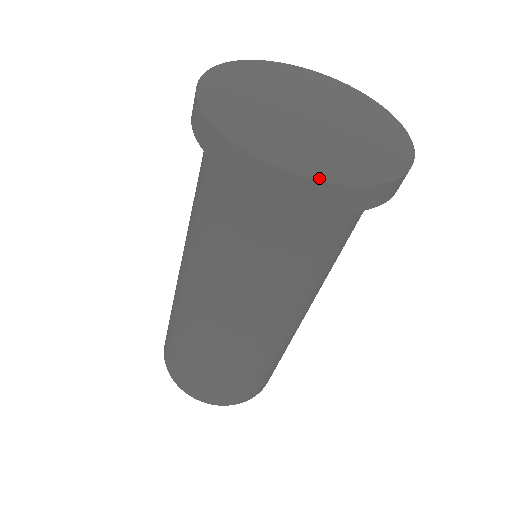
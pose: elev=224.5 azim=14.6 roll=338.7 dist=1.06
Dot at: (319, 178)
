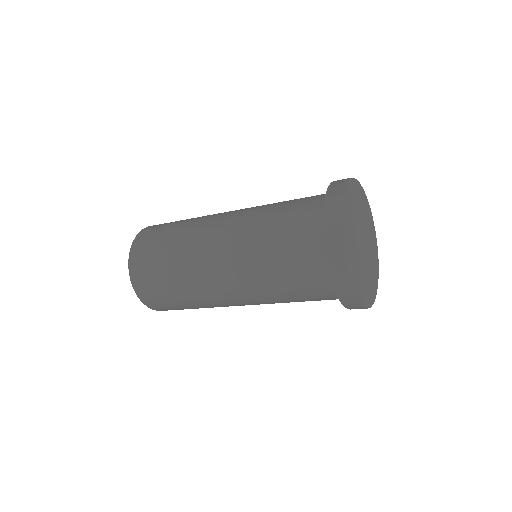
Dot at: (373, 301)
